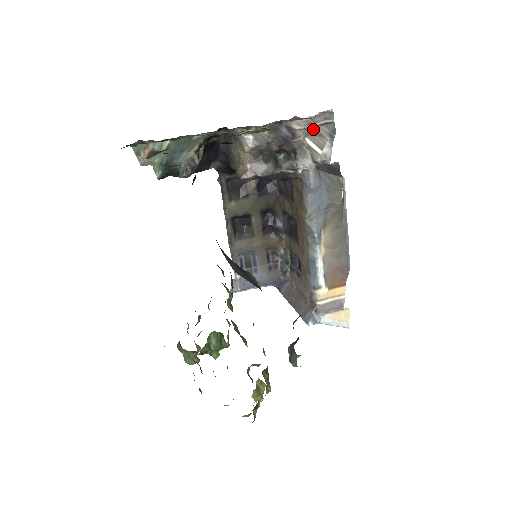
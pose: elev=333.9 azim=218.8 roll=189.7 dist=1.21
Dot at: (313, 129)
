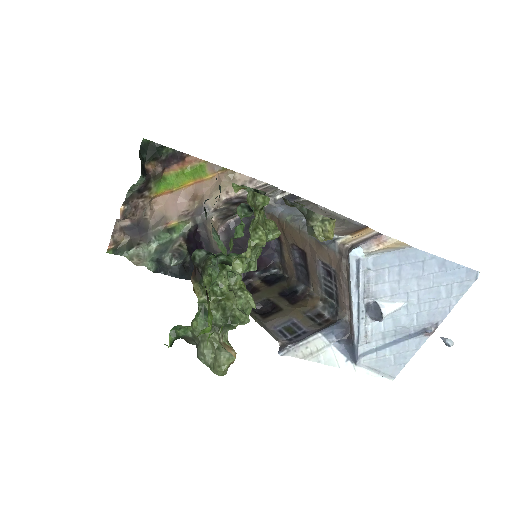
Dot at: occluded
